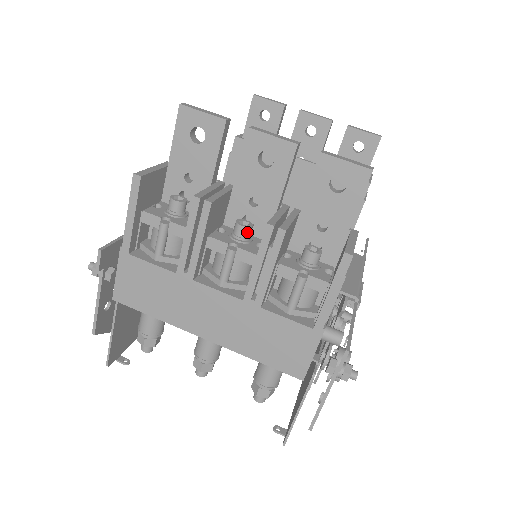
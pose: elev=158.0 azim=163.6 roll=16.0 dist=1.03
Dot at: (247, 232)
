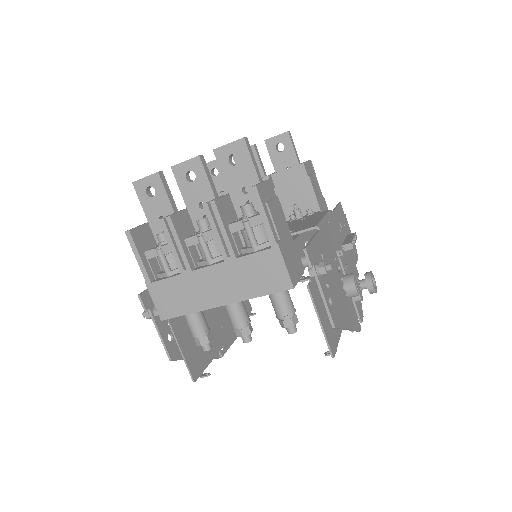
Dot at: (205, 223)
